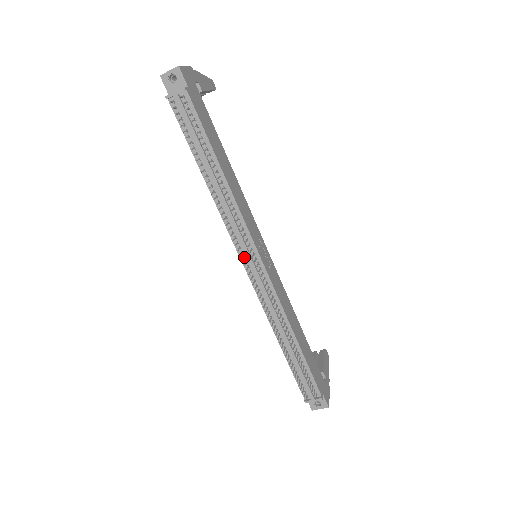
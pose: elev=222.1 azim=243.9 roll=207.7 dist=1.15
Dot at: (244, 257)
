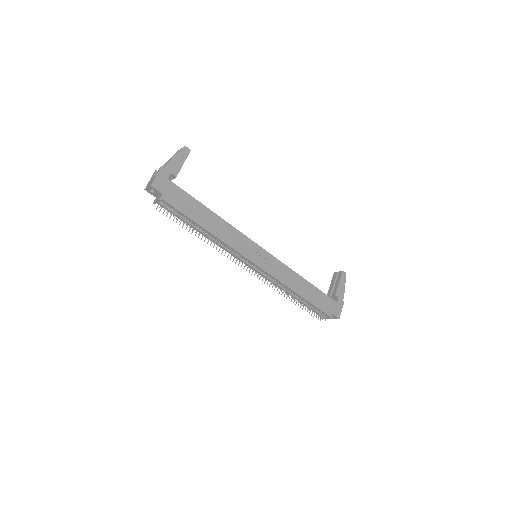
Dot at: (246, 264)
